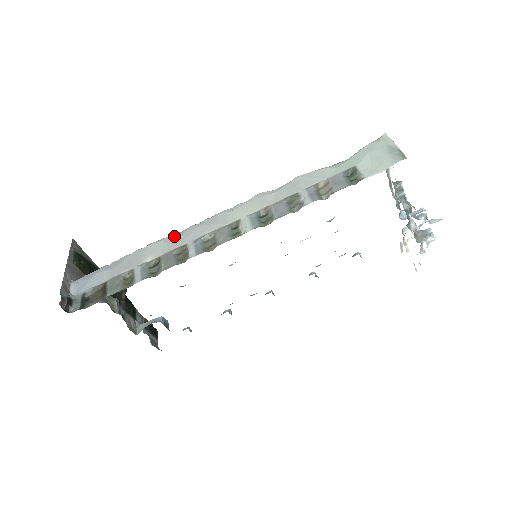
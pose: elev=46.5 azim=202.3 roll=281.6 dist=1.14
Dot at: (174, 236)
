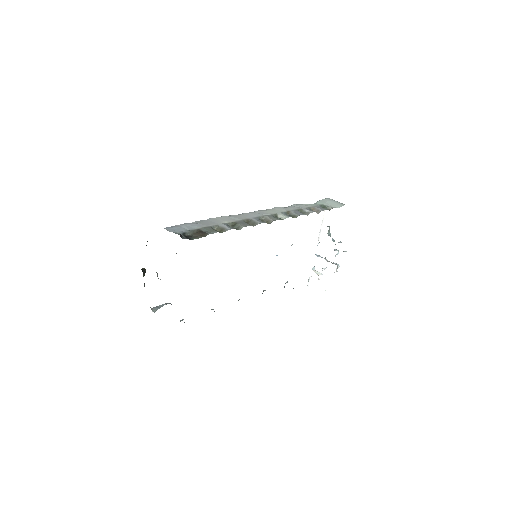
Dot at: (235, 215)
